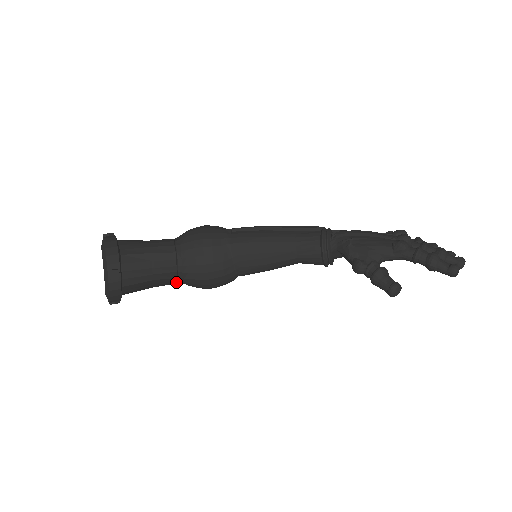
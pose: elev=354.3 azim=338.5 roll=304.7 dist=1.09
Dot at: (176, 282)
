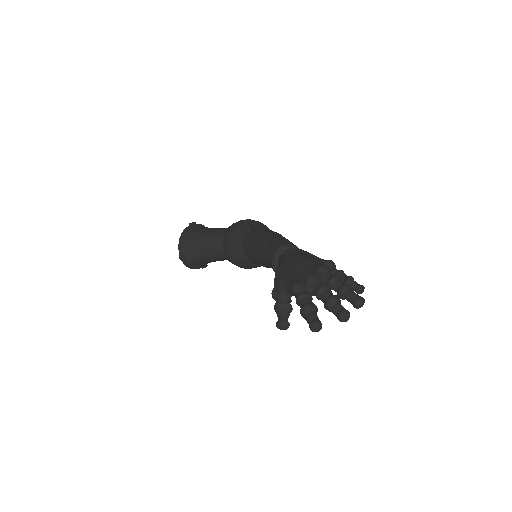
Dot at: occluded
